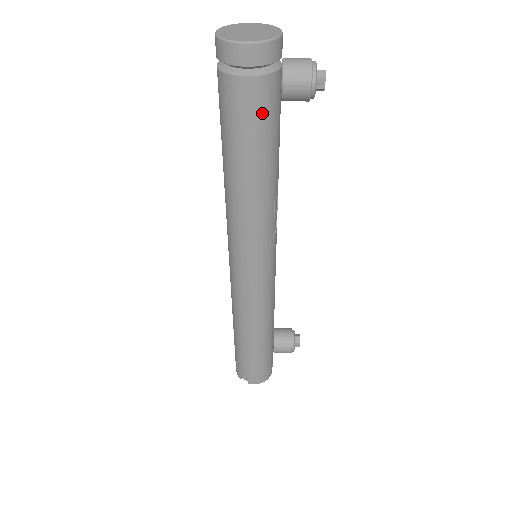
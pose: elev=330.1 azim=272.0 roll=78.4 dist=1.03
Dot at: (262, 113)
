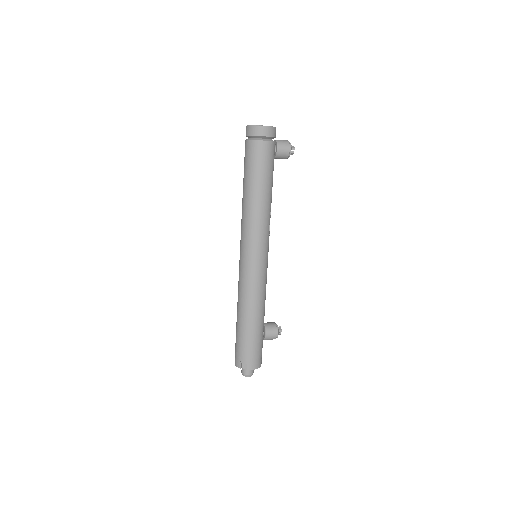
Dot at: (269, 159)
